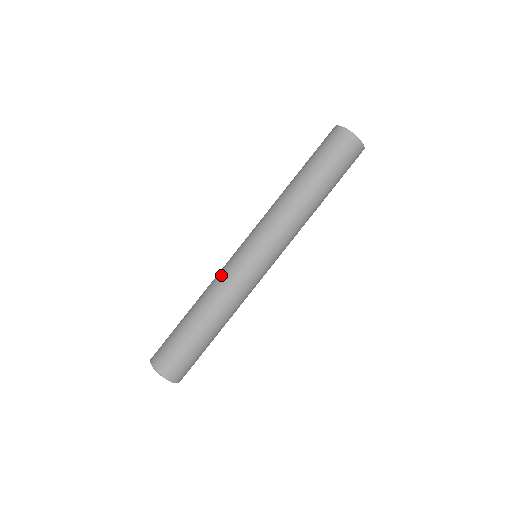
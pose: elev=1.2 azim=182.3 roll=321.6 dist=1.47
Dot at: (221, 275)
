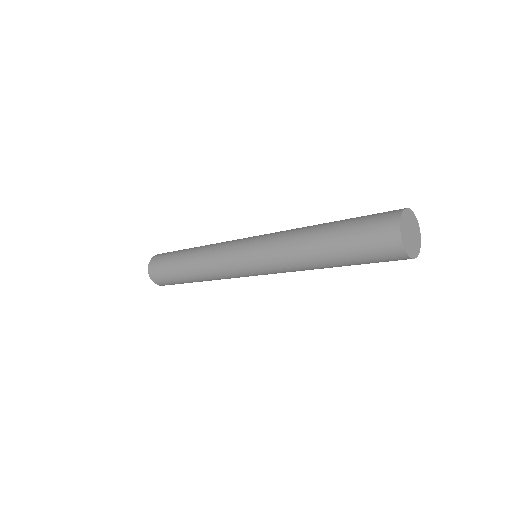
Dot at: (216, 261)
